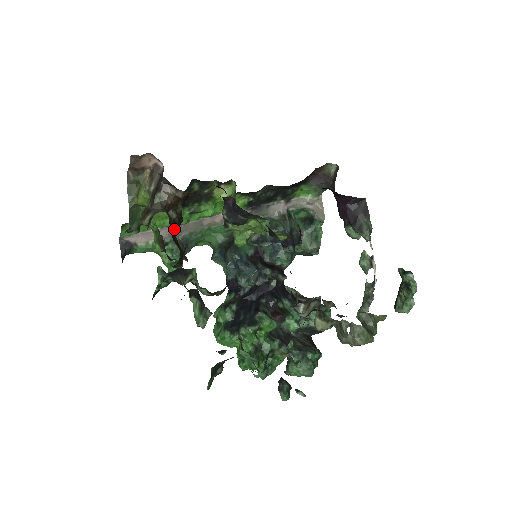
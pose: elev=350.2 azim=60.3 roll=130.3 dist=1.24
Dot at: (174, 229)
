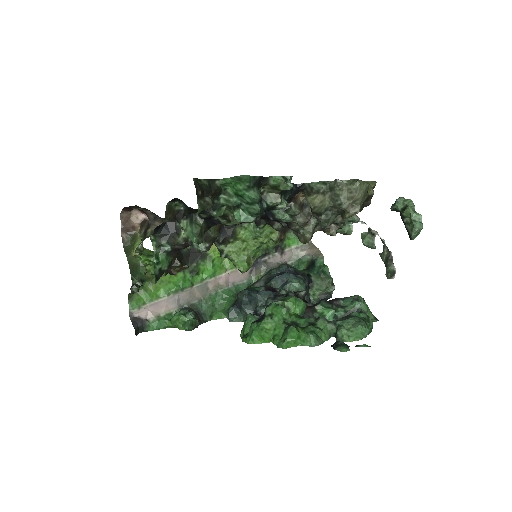
Dot at: occluded
